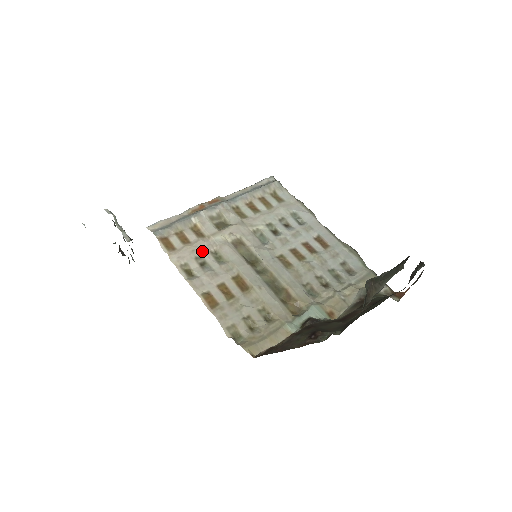
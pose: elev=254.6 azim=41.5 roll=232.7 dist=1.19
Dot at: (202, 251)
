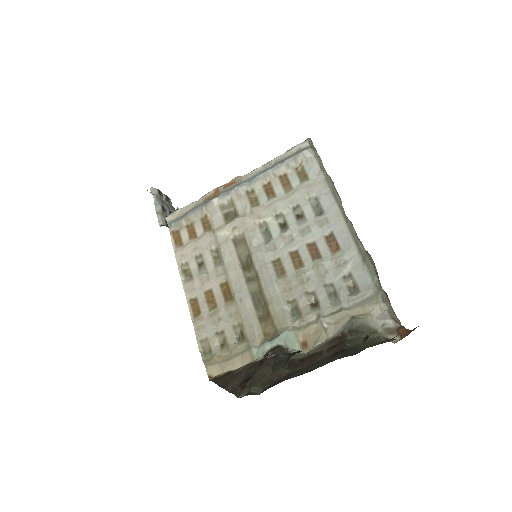
Dot at: (203, 249)
